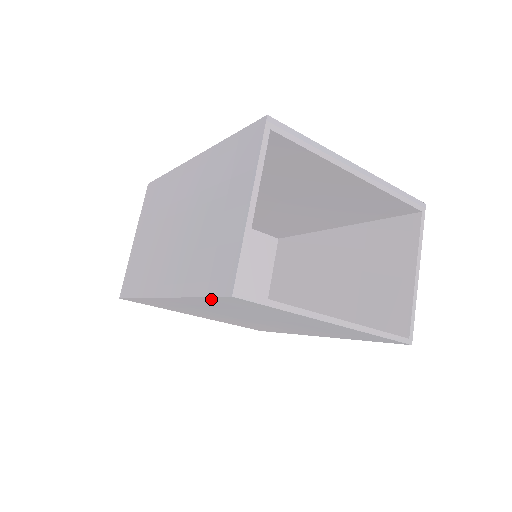
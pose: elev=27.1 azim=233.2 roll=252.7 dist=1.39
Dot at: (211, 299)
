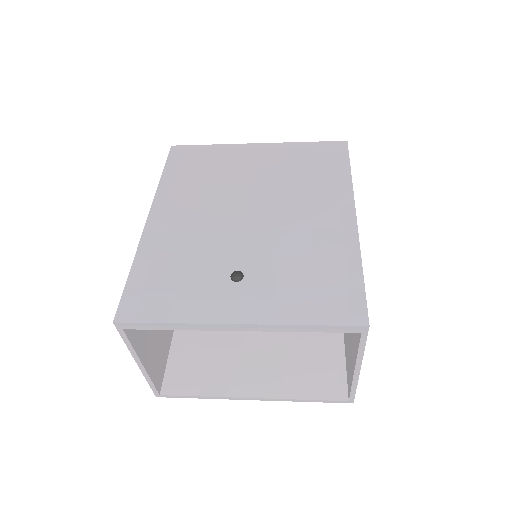
Dot at: (171, 360)
